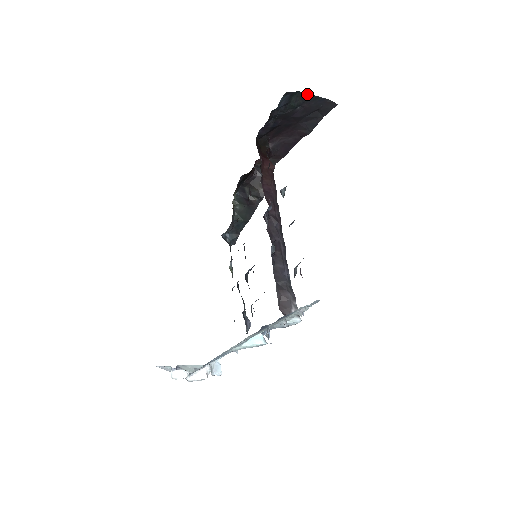
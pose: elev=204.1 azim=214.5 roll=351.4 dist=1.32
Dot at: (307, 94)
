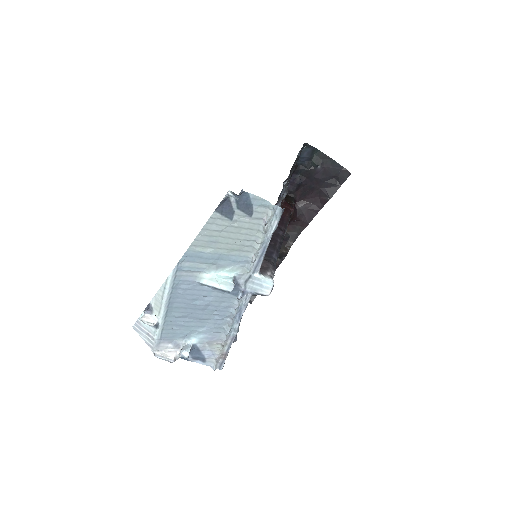
Dot at: (326, 156)
